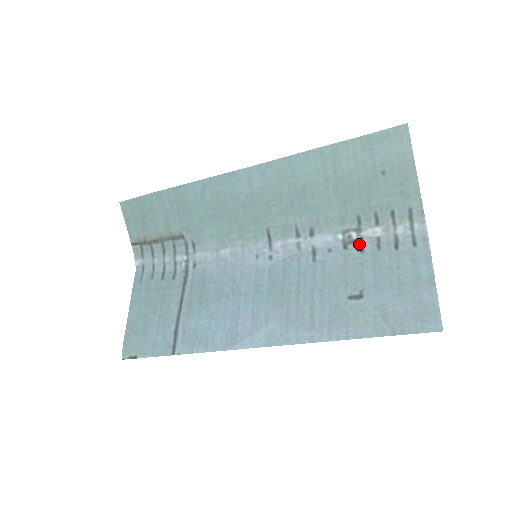
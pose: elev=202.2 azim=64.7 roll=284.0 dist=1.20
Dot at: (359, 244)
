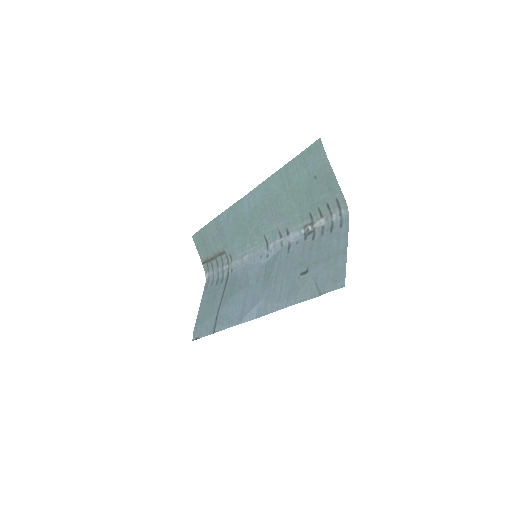
Dot at: (312, 234)
